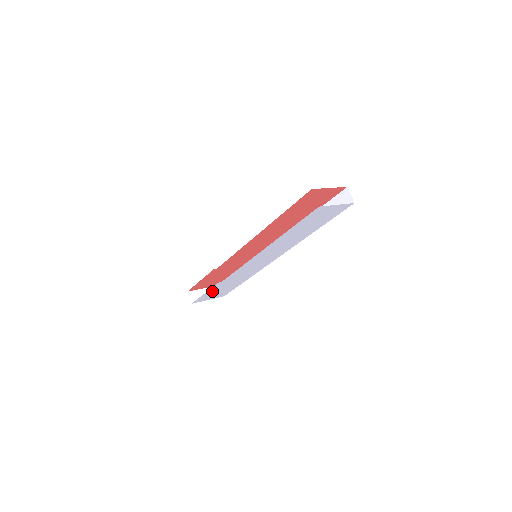
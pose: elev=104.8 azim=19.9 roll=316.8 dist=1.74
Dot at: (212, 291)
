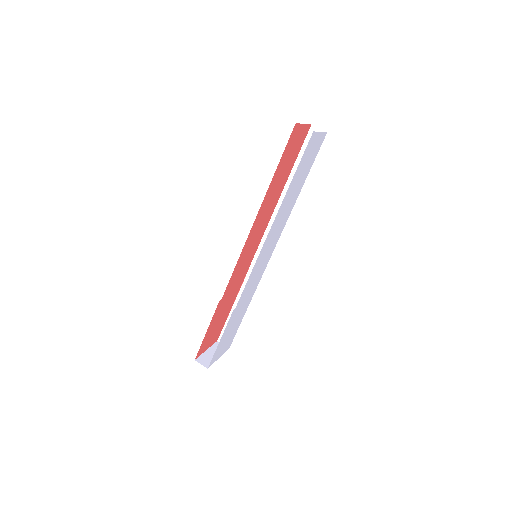
Dot at: (225, 334)
